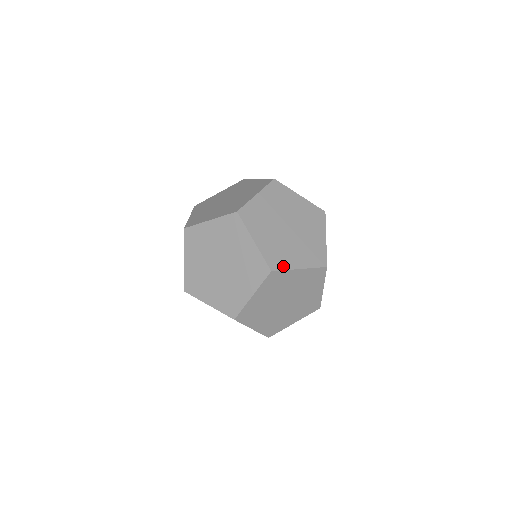
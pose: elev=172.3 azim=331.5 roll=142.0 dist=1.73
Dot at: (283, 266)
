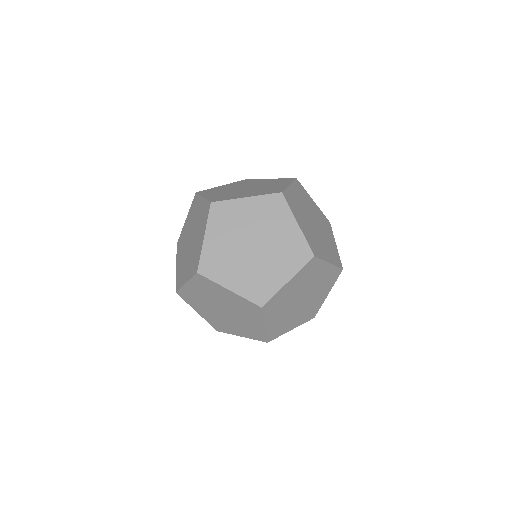
Dot at: (213, 276)
